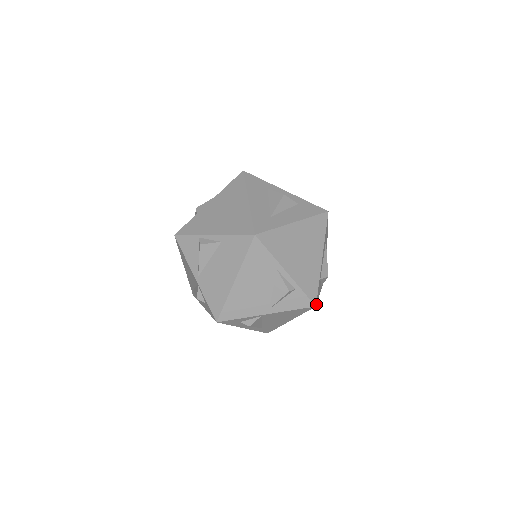
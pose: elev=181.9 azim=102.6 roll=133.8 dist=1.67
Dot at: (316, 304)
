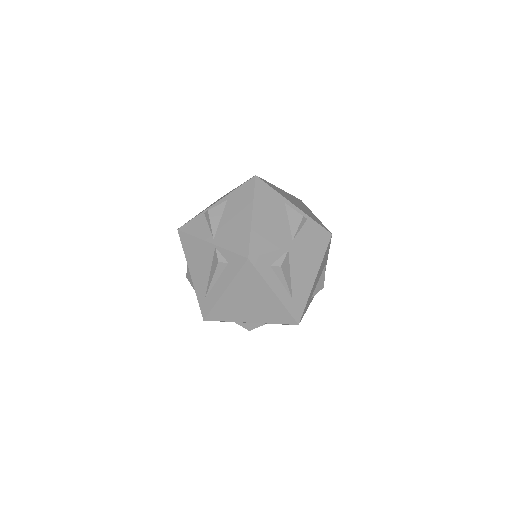
Dot at: (331, 236)
